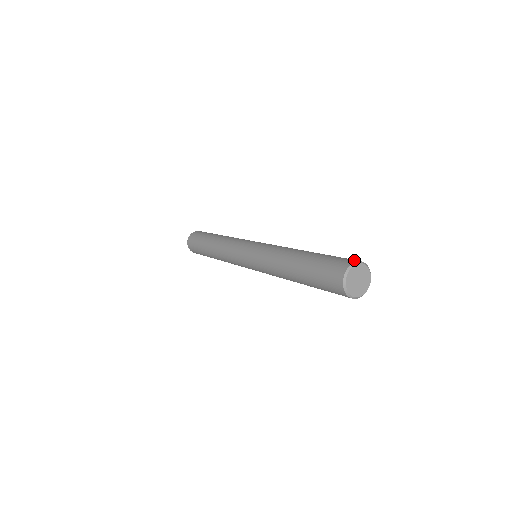
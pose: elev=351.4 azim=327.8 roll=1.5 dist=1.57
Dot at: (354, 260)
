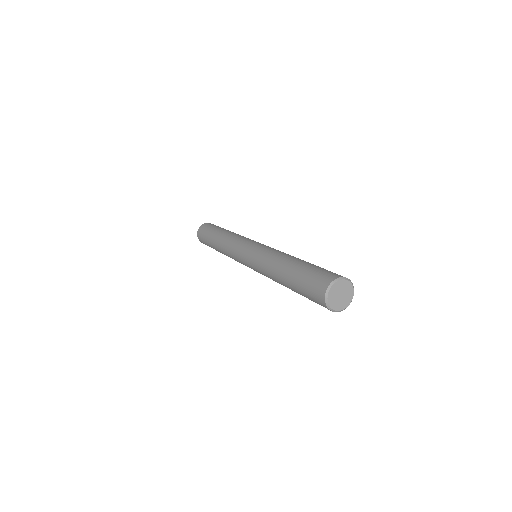
Dot at: occluded
